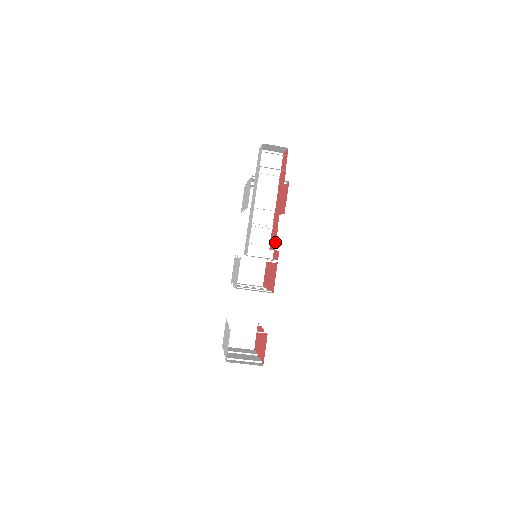
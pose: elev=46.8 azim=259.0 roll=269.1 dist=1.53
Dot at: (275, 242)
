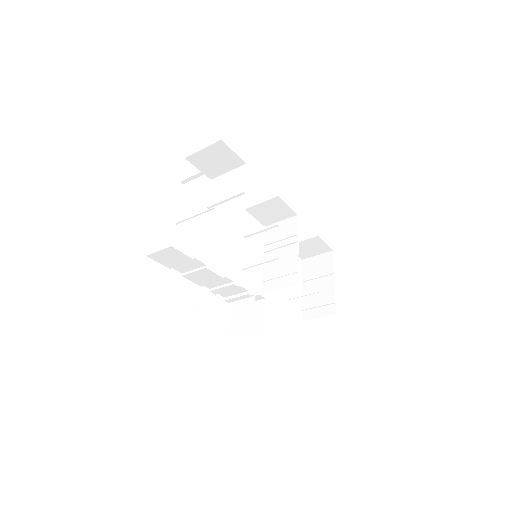
Dot at: (247, 328)
